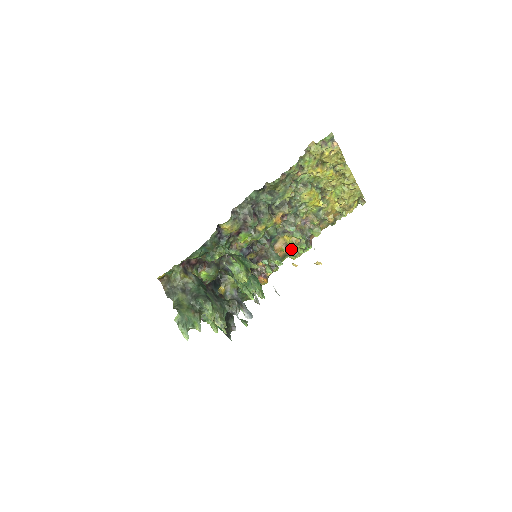
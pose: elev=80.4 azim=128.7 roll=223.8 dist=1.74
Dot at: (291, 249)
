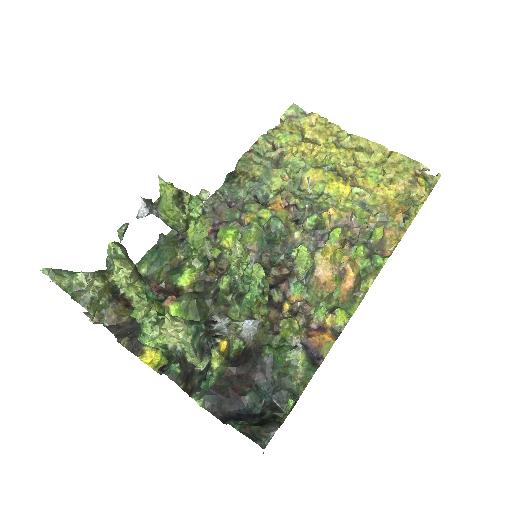
Dot at: (356, 279)
